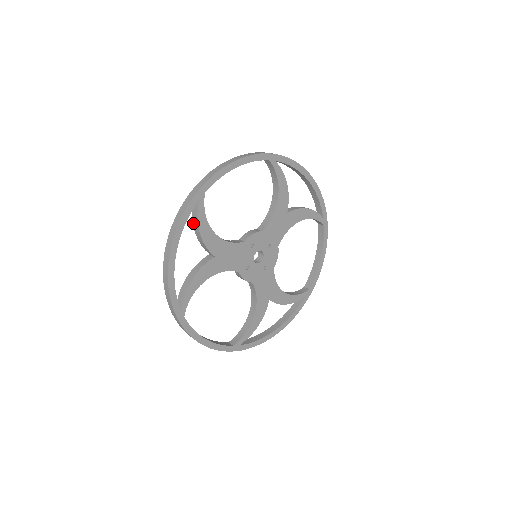
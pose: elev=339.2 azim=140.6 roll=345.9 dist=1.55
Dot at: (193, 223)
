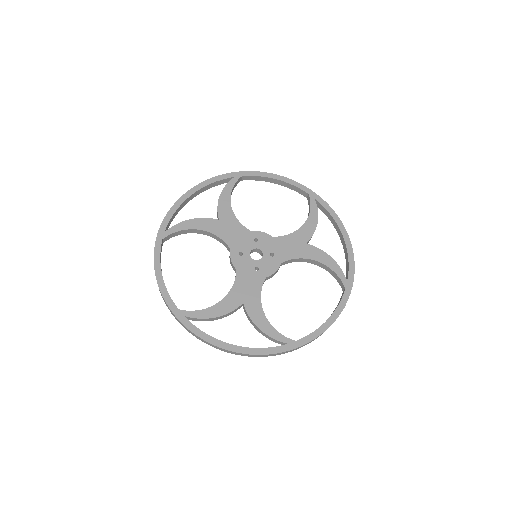
Dot at: occluded
